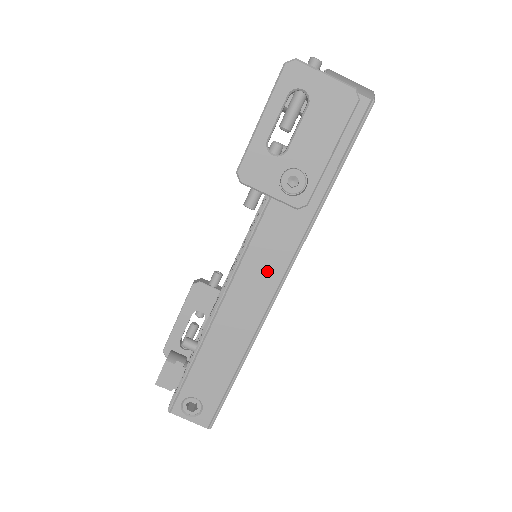
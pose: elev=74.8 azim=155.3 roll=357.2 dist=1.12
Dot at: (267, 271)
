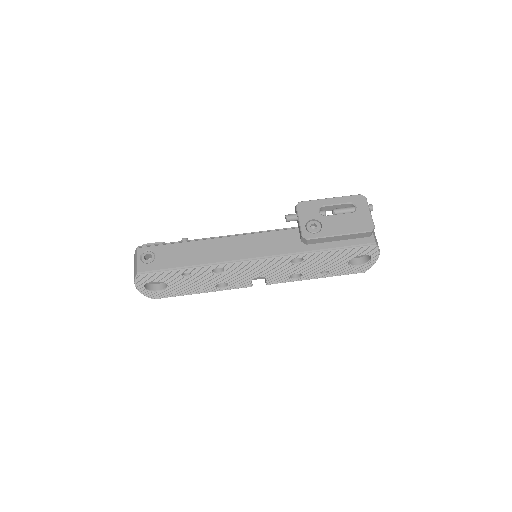
Dot at: (258, 248)
